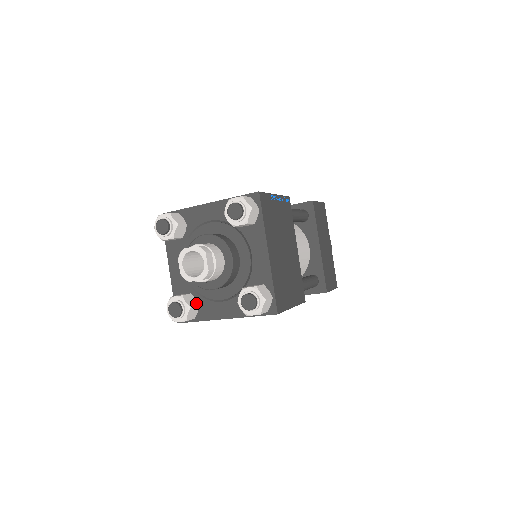
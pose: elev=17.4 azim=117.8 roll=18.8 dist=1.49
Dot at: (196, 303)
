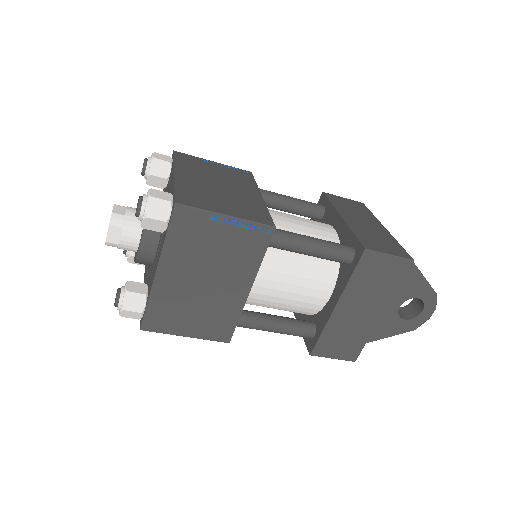
Dot at: occluded
